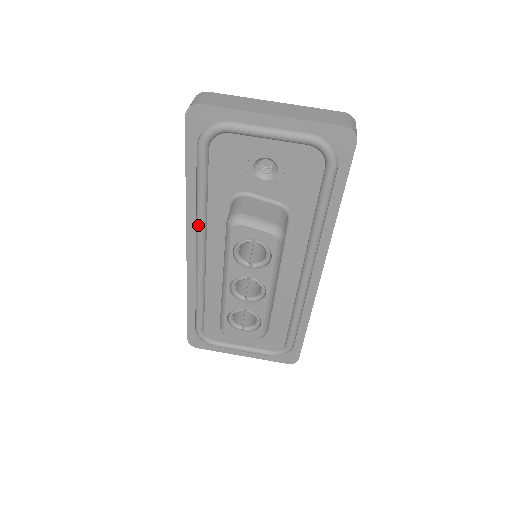
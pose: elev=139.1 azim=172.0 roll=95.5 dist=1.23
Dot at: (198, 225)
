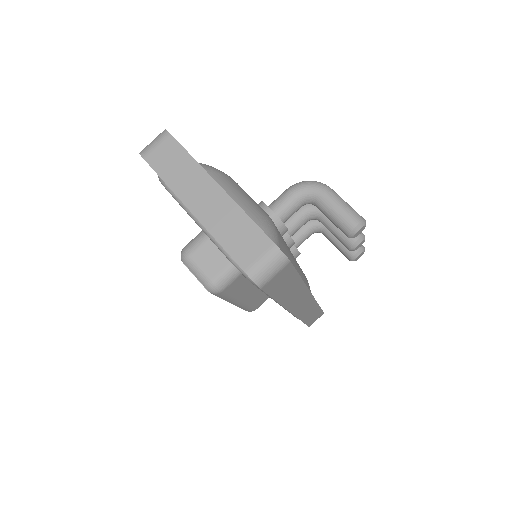
Dot at: occluded
